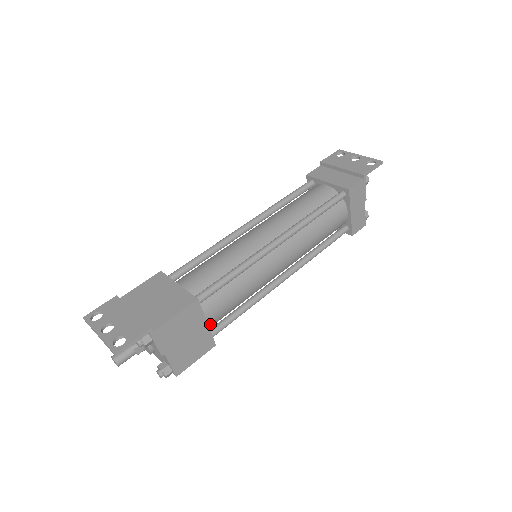
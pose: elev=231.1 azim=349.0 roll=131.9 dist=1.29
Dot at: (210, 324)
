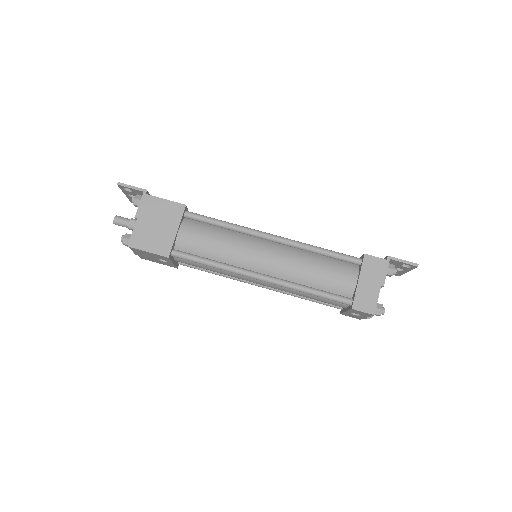
Dot at: (180, 241)
